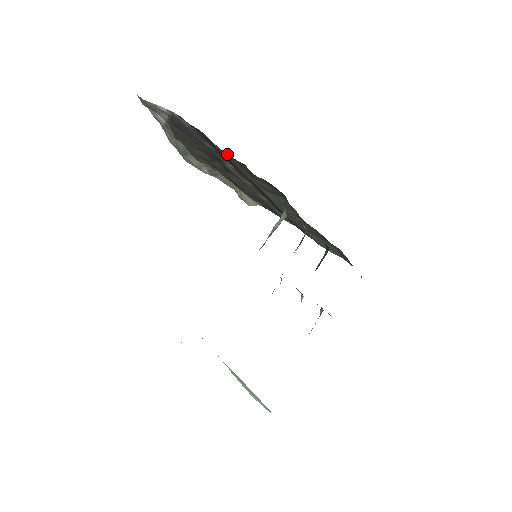
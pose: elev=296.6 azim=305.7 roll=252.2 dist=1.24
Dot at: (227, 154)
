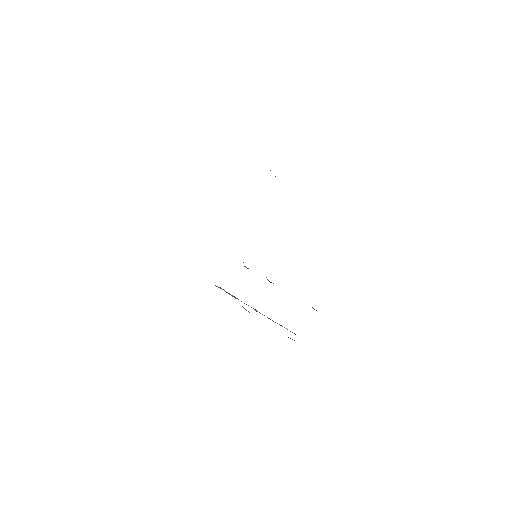
Dot at: occluded
